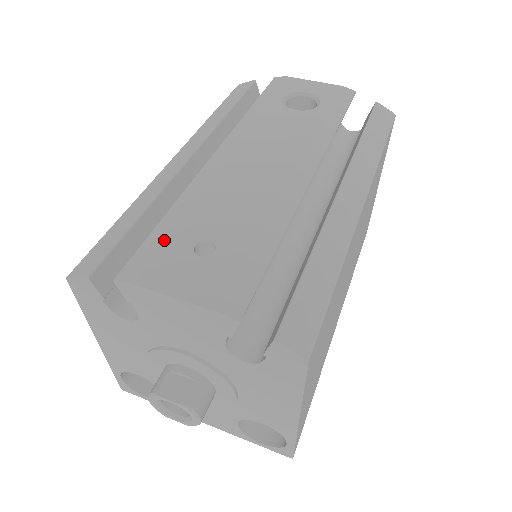
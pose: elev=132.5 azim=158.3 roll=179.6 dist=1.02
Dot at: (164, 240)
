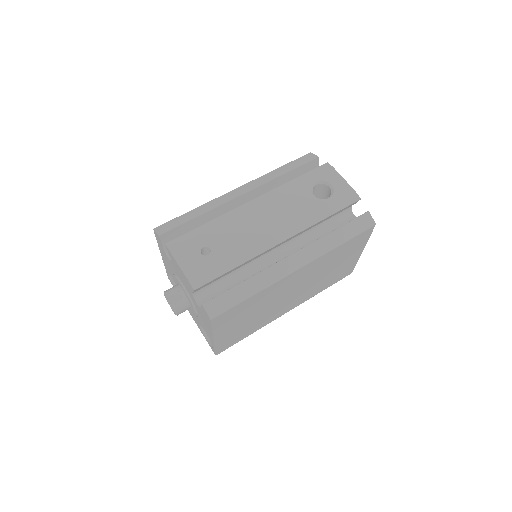
Dot at: (194, 237)
